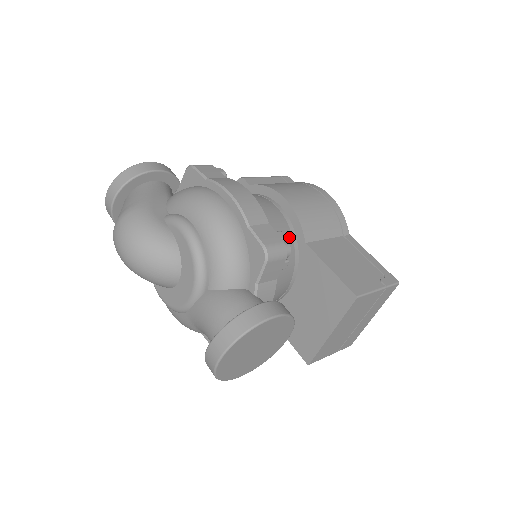
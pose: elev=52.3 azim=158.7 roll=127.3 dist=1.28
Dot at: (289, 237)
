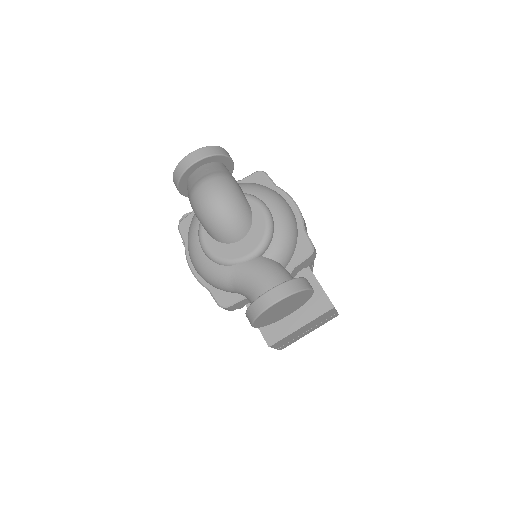
Dot at: occluded
